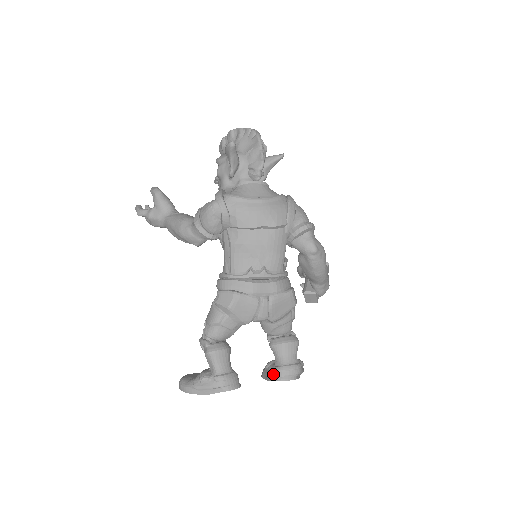
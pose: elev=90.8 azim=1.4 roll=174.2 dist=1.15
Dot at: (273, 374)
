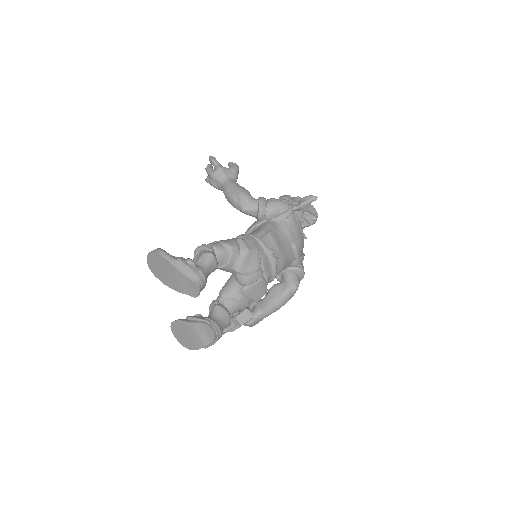
Dot at: (207, 320)
